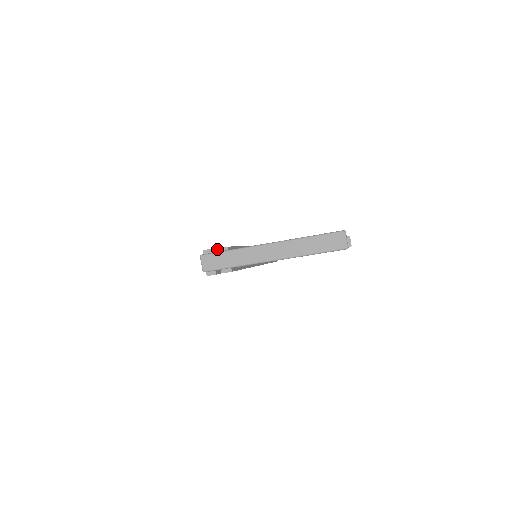
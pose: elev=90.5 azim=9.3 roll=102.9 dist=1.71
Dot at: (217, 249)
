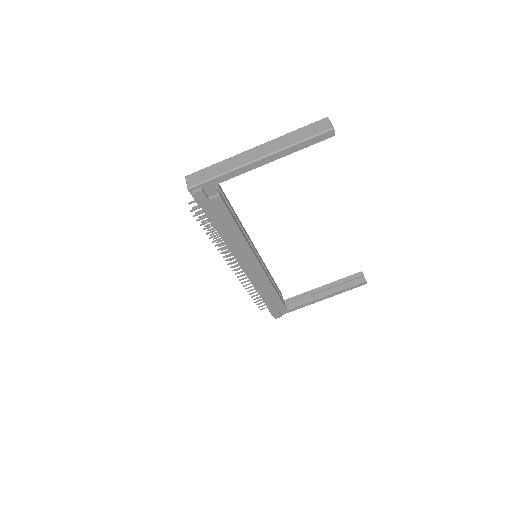
Dot at: occluded
